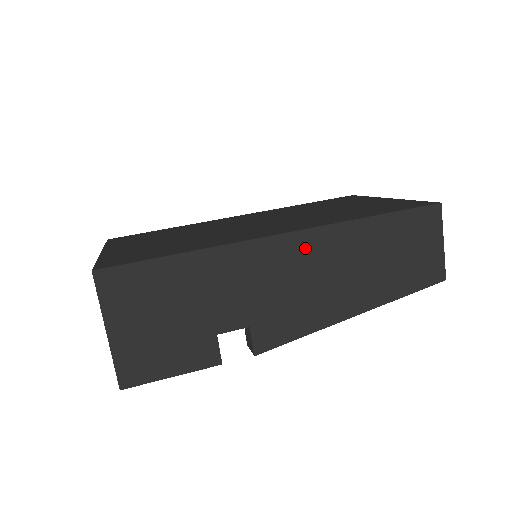
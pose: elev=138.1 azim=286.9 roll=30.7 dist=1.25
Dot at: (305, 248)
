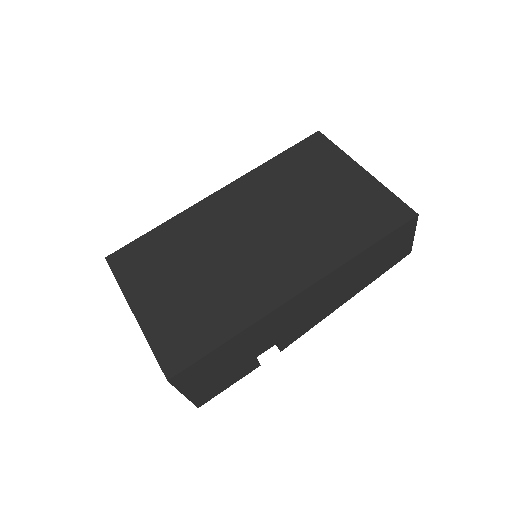
Dot at: (316, 291)
